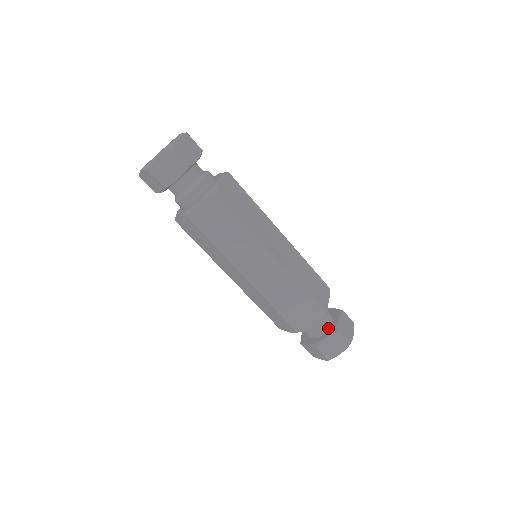
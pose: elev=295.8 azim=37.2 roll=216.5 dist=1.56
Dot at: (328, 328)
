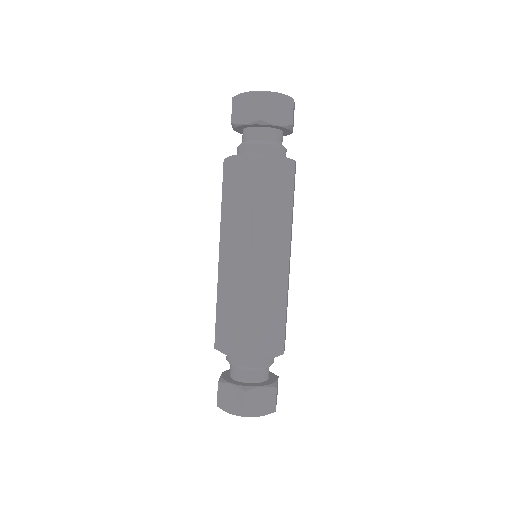
Dot at: (245, 381)
